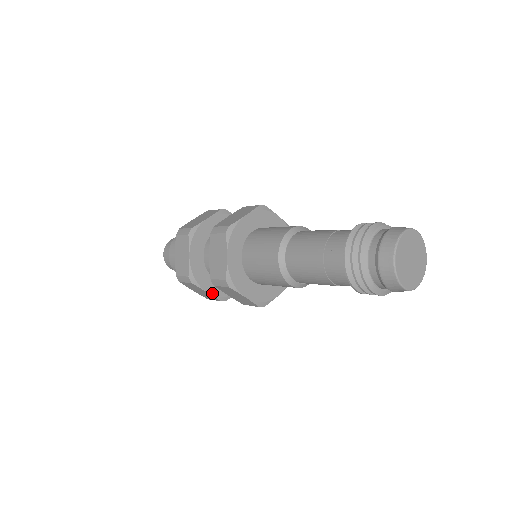
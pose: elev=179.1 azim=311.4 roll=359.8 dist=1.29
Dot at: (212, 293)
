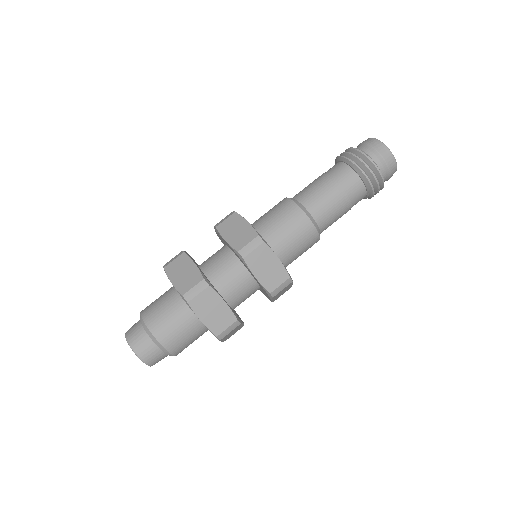
Dot at: (228, 306)
